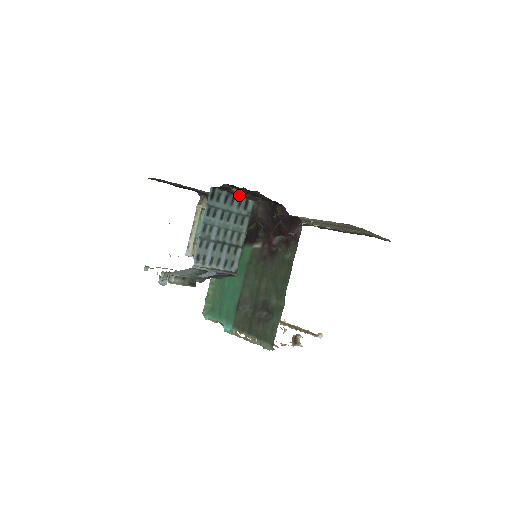
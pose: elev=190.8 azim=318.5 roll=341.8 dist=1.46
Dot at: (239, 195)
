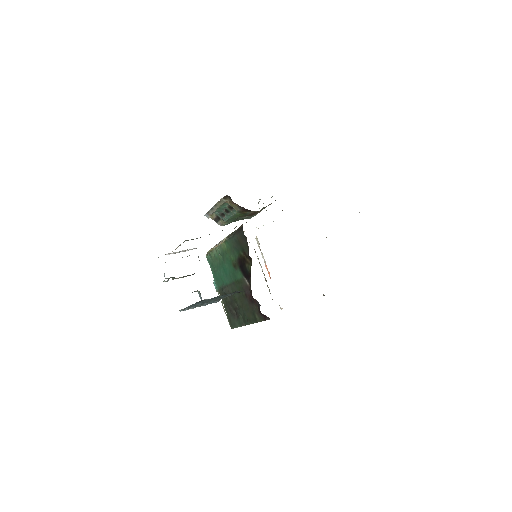
Dot at: occluded
